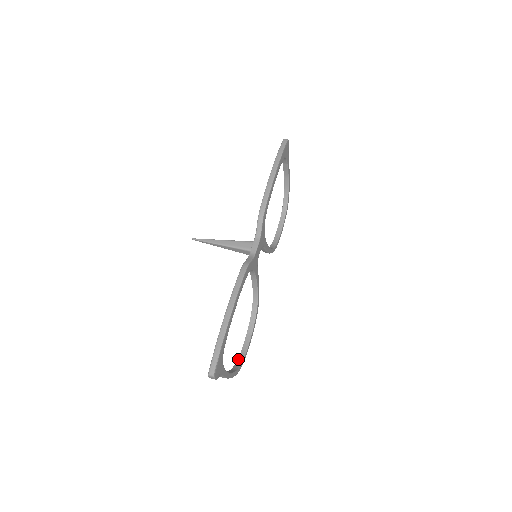
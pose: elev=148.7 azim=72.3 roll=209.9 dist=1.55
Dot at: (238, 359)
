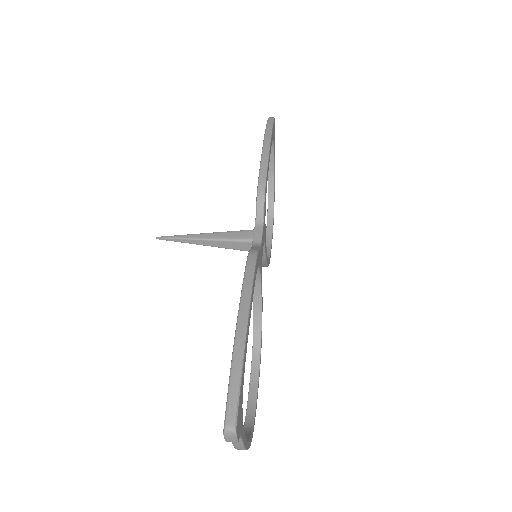
Dot at: (245, 423)
